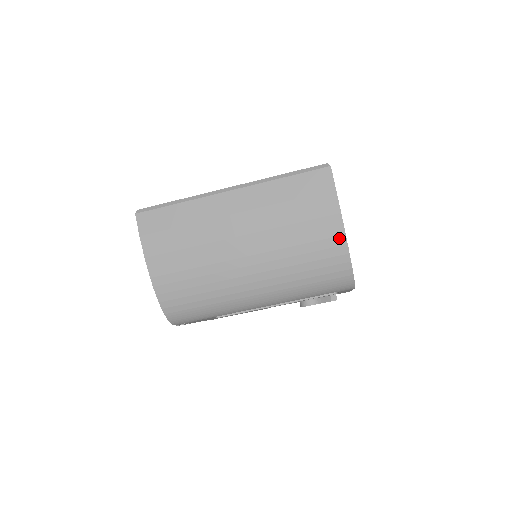
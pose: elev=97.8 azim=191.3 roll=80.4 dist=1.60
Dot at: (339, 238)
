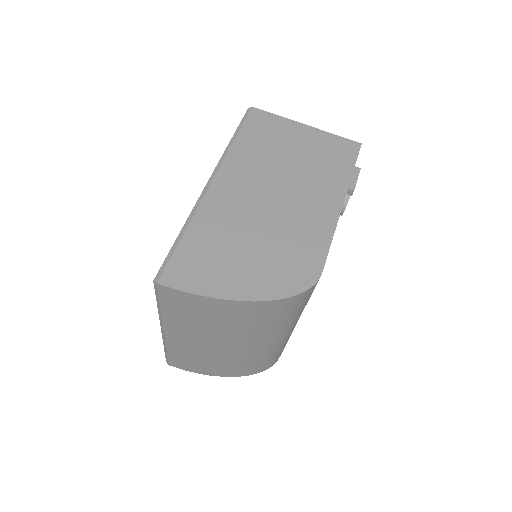
Dot at: (244, 305)
